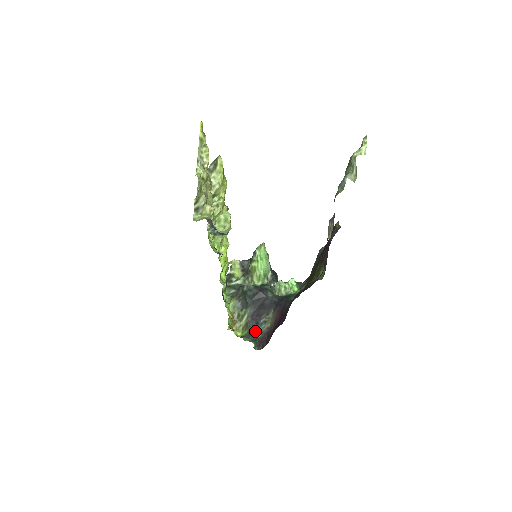
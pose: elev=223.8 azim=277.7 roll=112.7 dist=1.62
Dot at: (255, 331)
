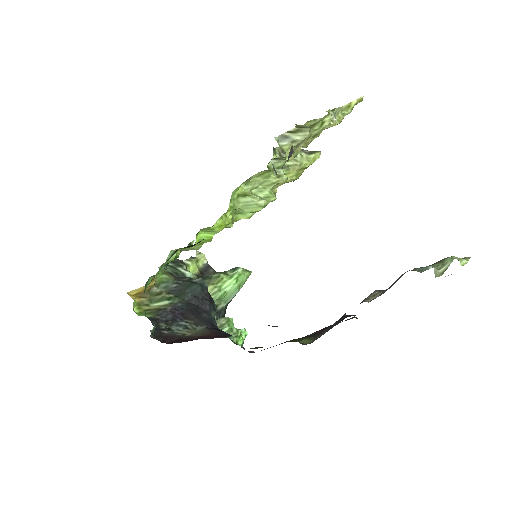
Dot at: (164, 323)
